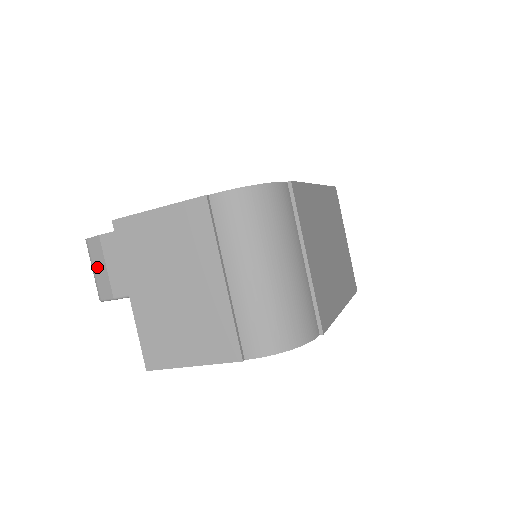
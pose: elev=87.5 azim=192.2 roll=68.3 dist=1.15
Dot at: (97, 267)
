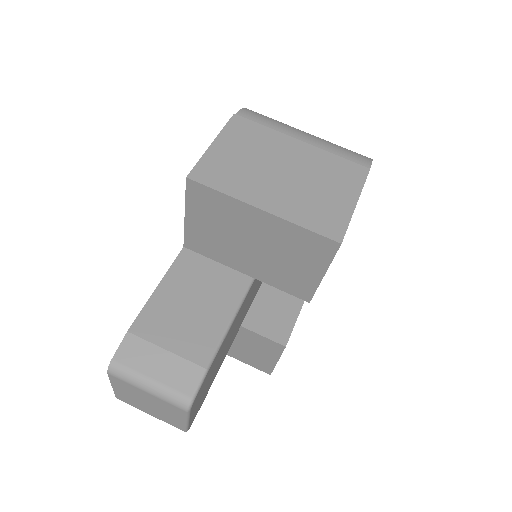
Dot at: (154, 368)
